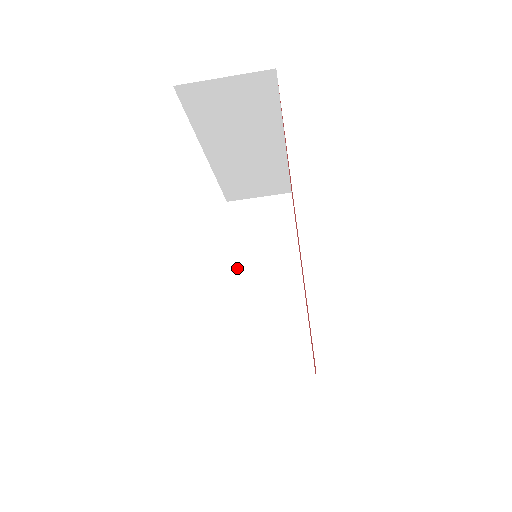
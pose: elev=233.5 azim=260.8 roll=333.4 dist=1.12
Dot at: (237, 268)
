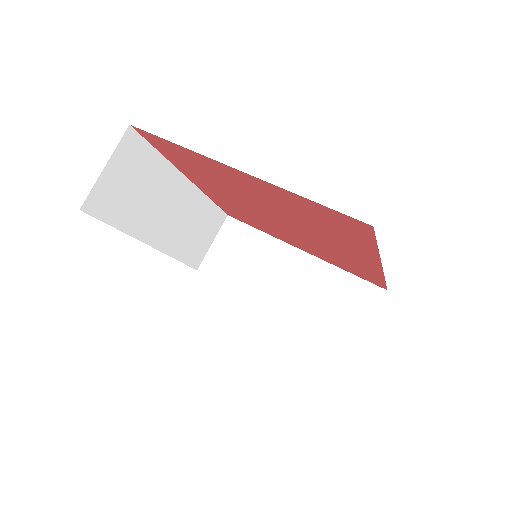
Dot at: occluded
